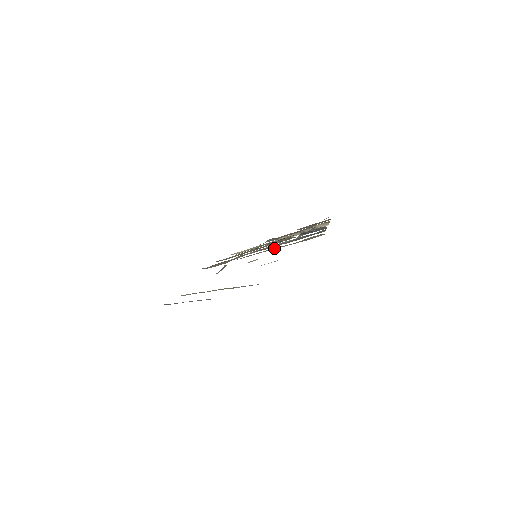
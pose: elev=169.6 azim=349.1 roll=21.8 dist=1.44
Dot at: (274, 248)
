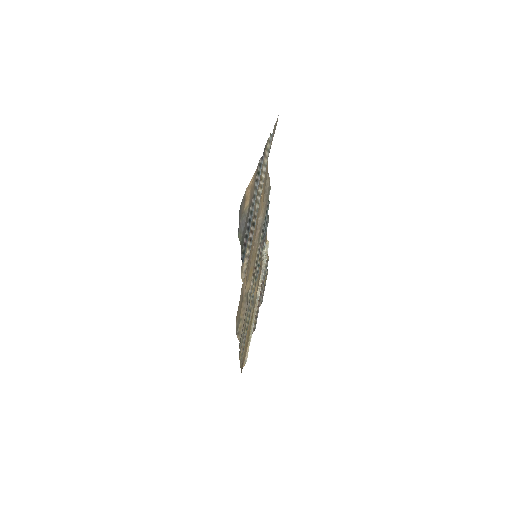
Dot at: (258, 226)
